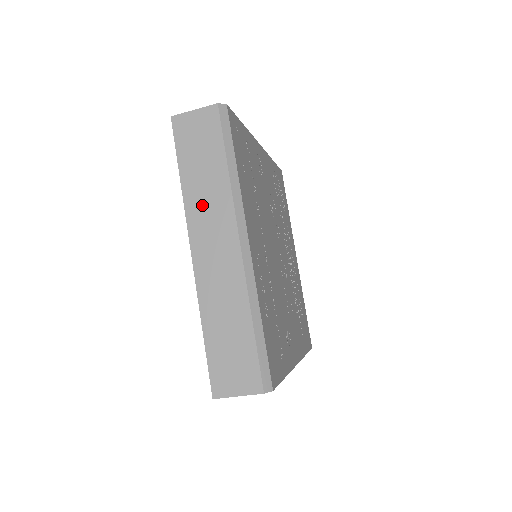
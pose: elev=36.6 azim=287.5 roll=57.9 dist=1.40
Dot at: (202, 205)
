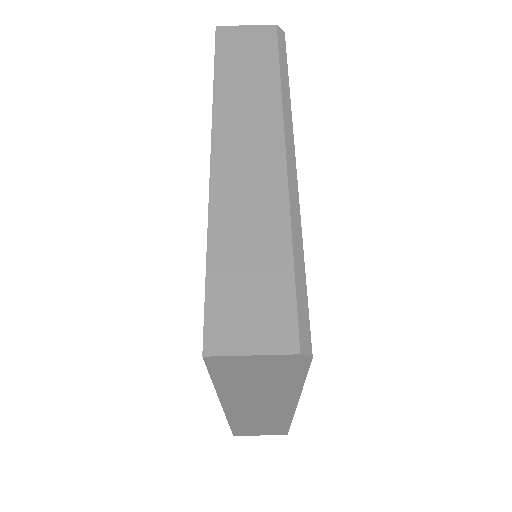
Dot at: (238, 106)
